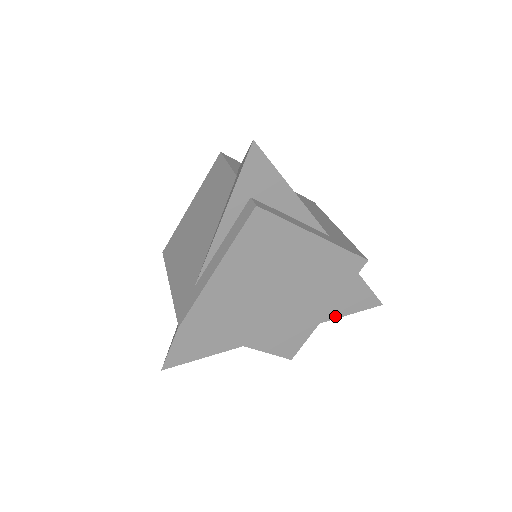
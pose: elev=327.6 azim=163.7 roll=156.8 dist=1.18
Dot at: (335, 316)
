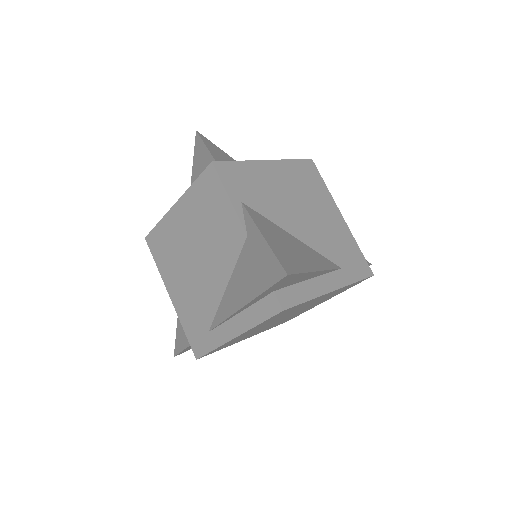
Dot at: occluded
